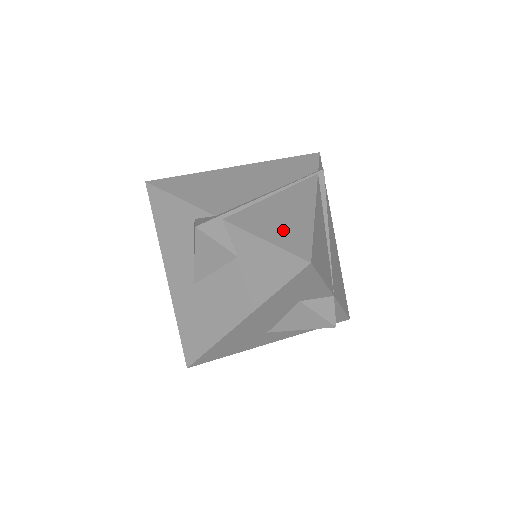
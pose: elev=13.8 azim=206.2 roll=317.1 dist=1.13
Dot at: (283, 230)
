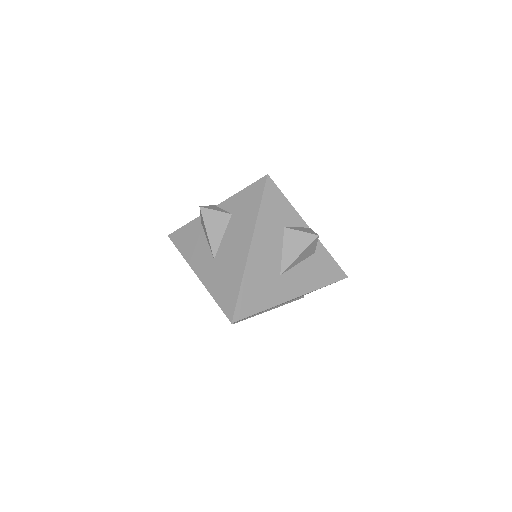
Dot at: occluded
